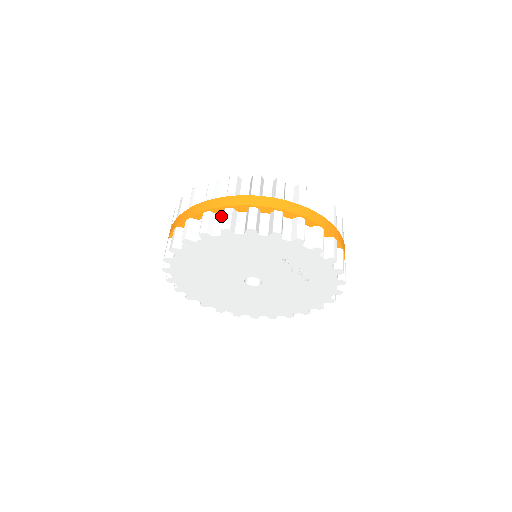
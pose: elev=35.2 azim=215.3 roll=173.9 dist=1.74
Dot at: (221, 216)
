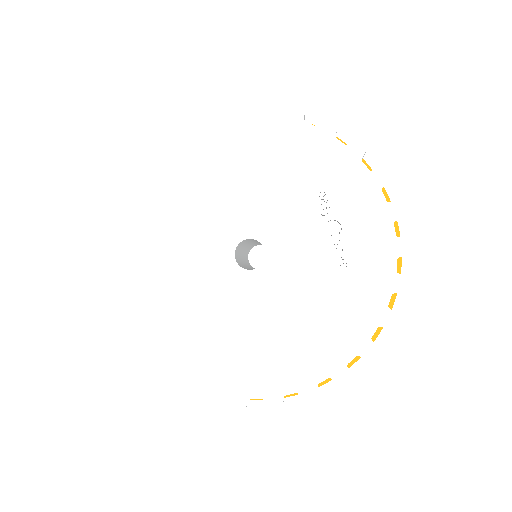
Dot at: occluded
